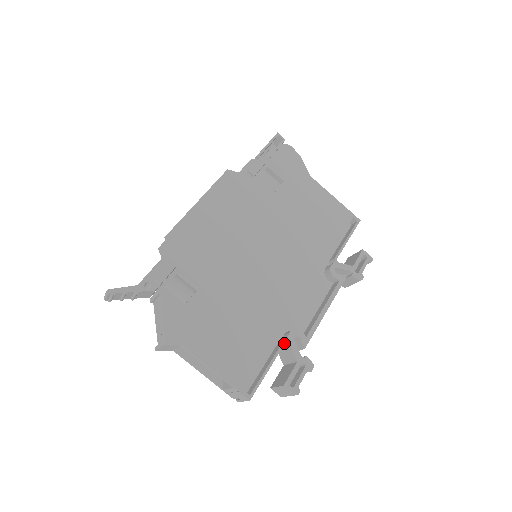
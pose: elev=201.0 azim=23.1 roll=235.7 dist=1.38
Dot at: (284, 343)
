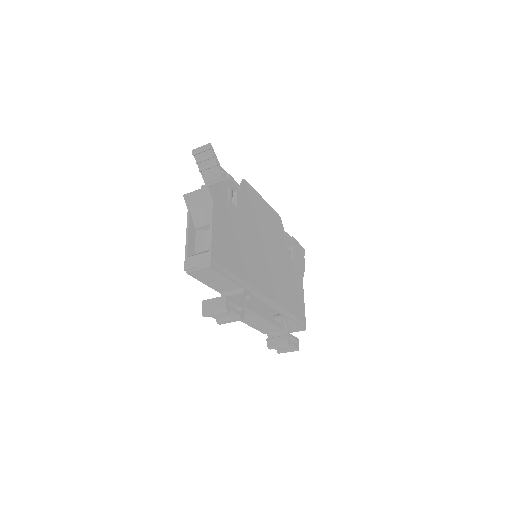
Dot at: (243, 287)
